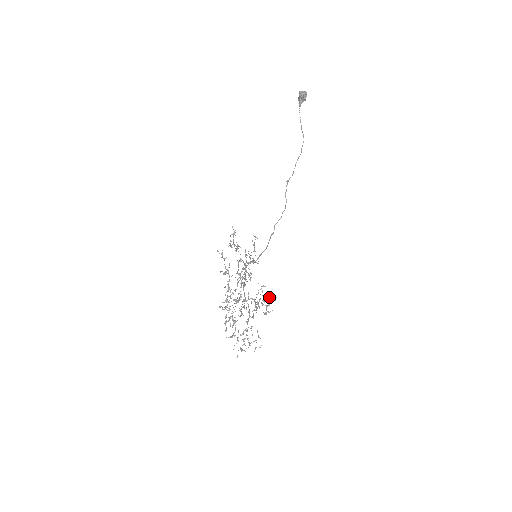
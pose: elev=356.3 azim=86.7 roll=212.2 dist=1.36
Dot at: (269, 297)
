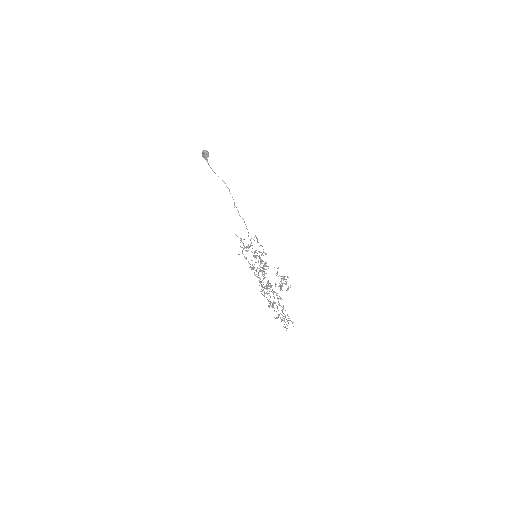
Dot at: occluded
